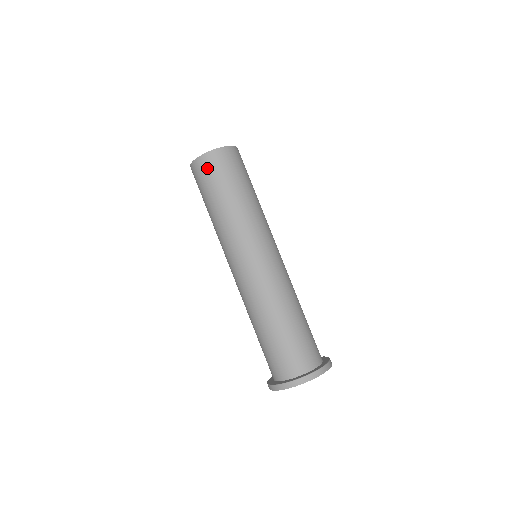
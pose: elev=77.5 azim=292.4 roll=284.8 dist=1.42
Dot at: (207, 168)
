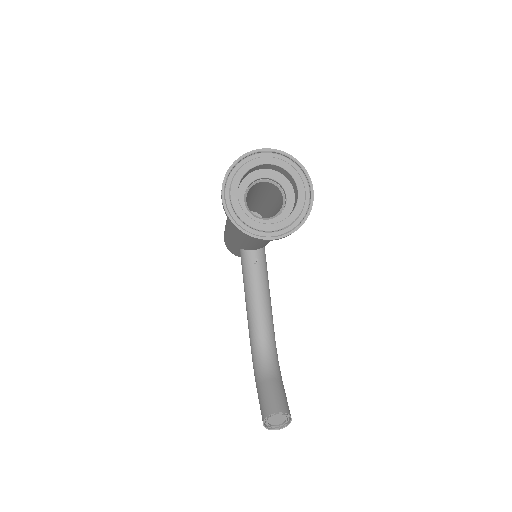
Dot at: occluded
